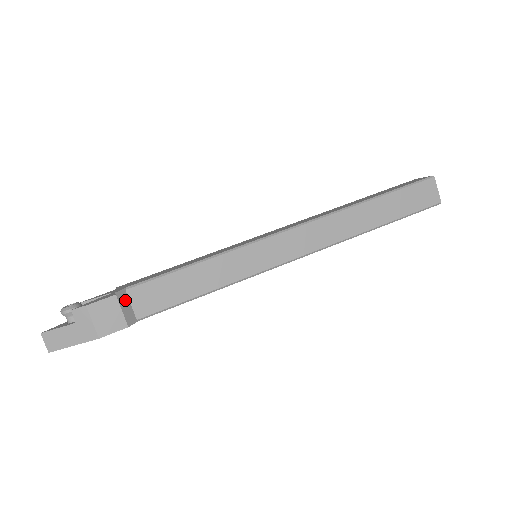
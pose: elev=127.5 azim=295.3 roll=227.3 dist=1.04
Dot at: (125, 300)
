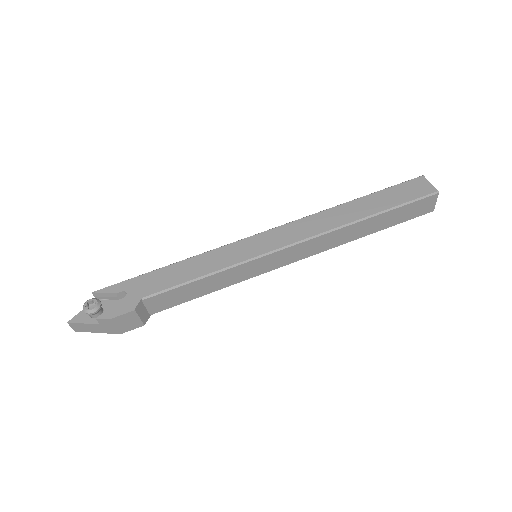
Dot at: (141, 308)
